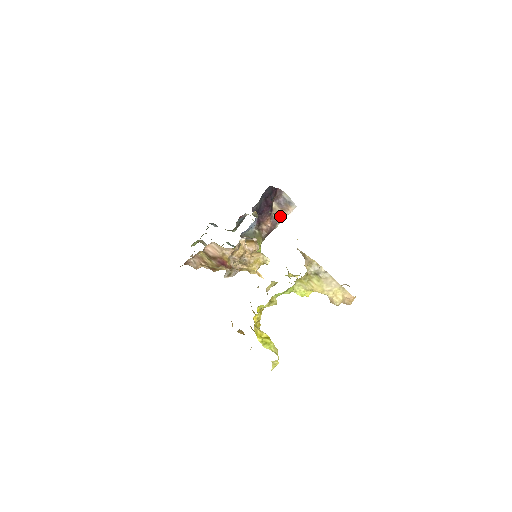
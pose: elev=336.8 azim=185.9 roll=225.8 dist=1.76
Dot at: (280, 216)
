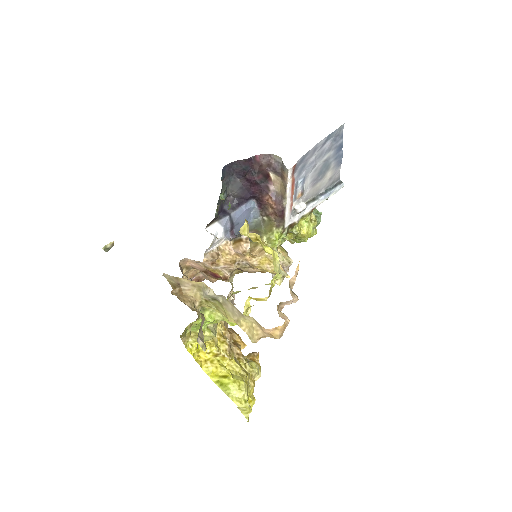
Dot at: occluded
